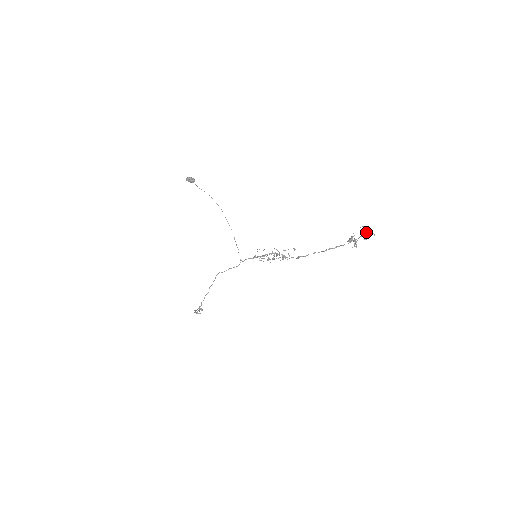
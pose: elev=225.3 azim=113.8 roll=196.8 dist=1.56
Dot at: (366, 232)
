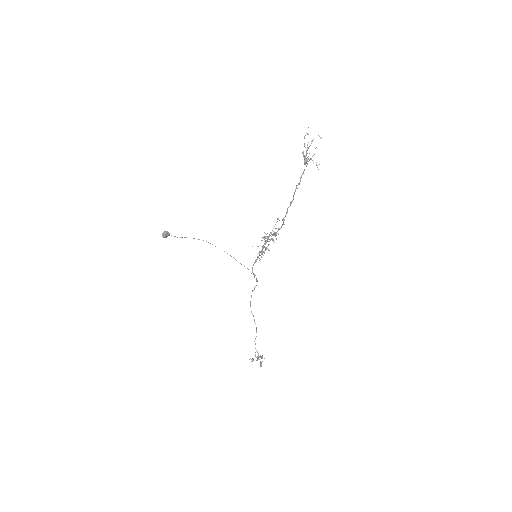
Dot at: (304, 138)
